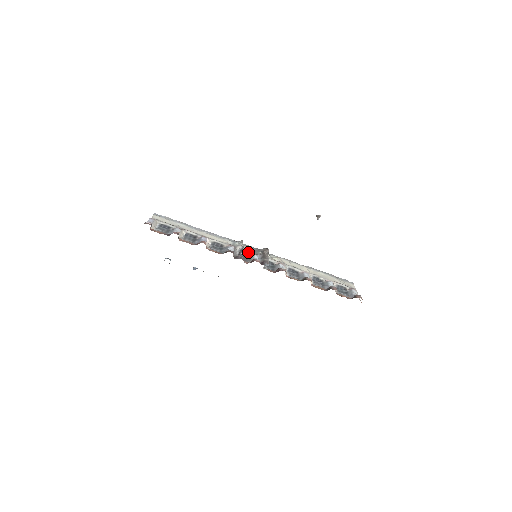
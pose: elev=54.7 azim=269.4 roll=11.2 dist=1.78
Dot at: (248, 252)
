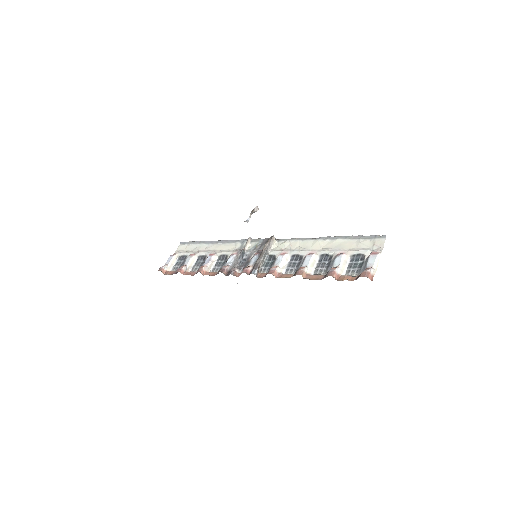
Dot at: (251, 252)
